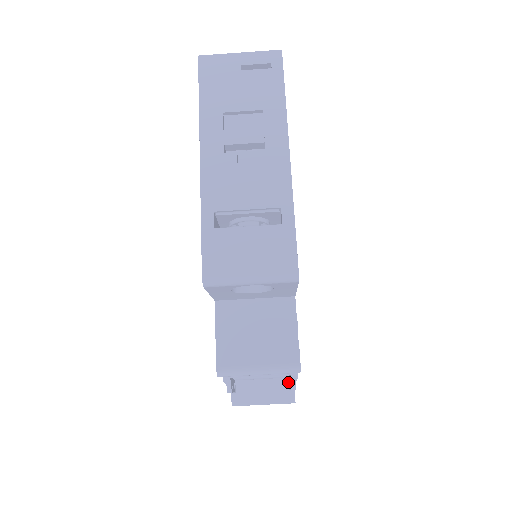
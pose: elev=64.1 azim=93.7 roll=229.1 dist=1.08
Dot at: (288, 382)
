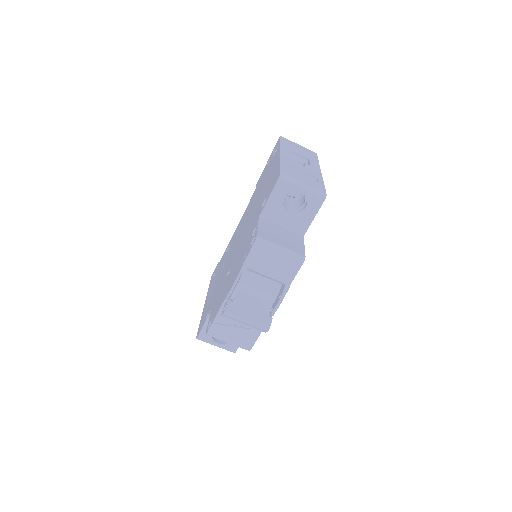
Dot at: (271, 309)
